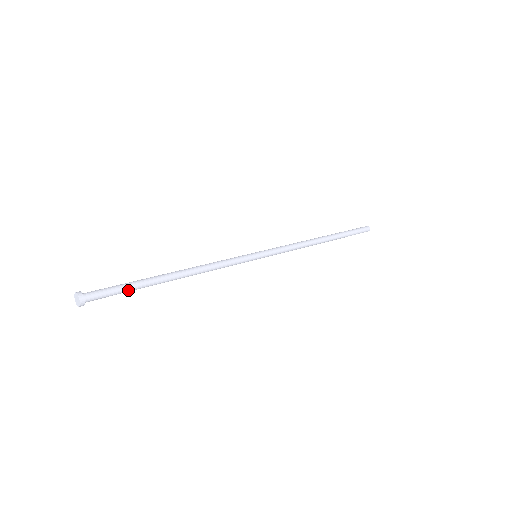
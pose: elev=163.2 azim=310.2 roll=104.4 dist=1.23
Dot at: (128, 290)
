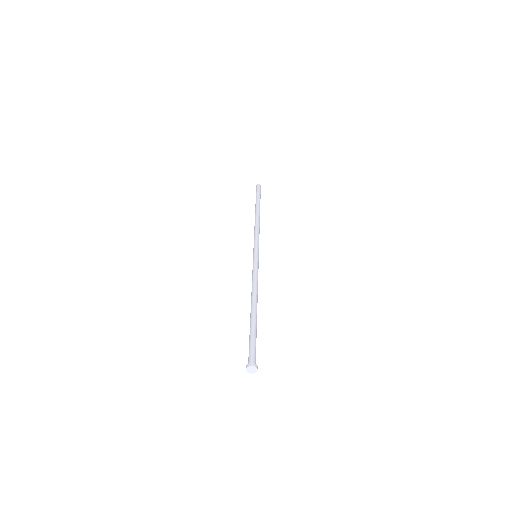
Dot at: (255, 340)
